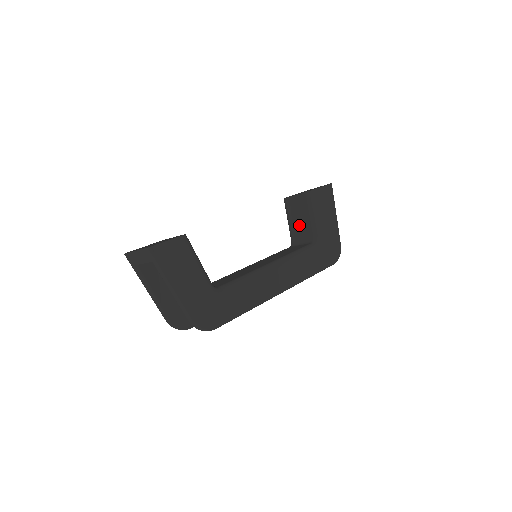
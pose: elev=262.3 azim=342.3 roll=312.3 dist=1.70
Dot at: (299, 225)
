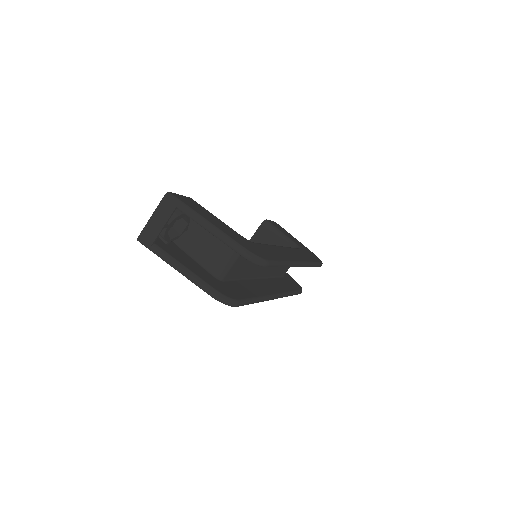
Dot at: occluded
